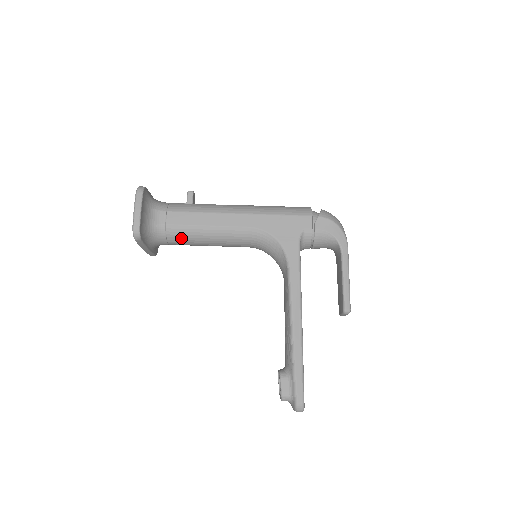
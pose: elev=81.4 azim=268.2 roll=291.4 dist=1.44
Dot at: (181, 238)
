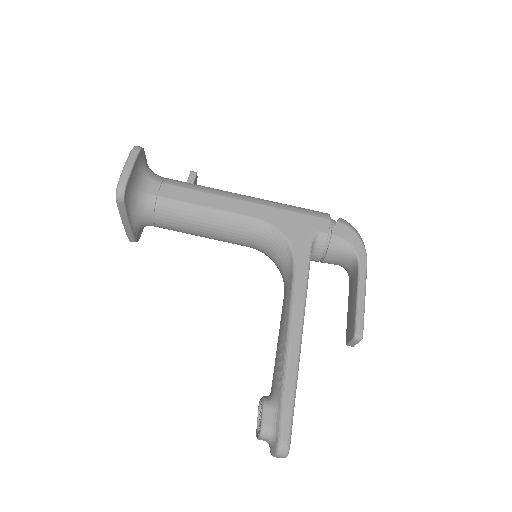
Dot at: (172, 216)
